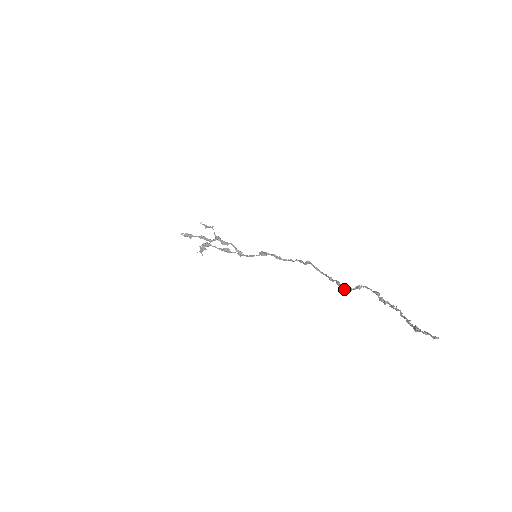
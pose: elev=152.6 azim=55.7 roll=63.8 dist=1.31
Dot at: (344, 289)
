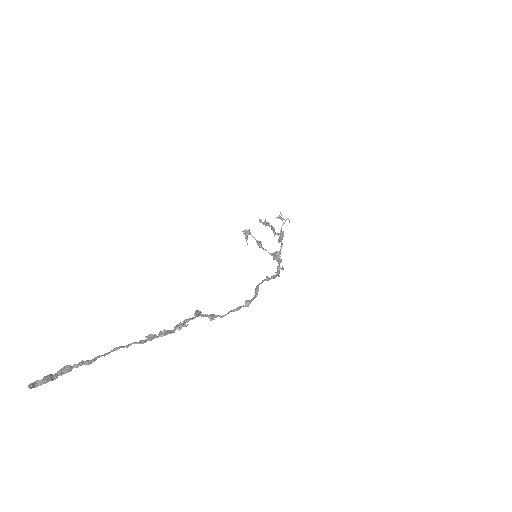
Dot at: (220, 316)
